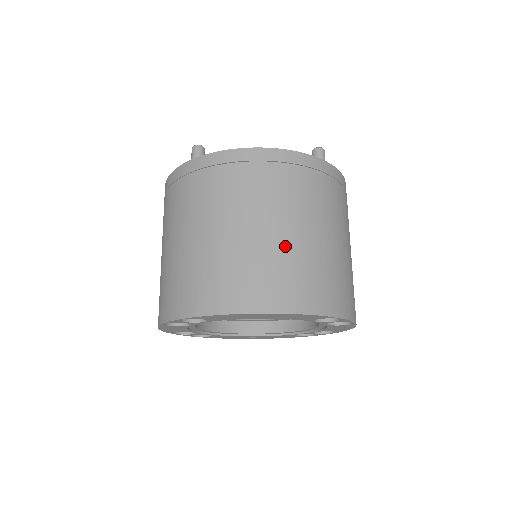
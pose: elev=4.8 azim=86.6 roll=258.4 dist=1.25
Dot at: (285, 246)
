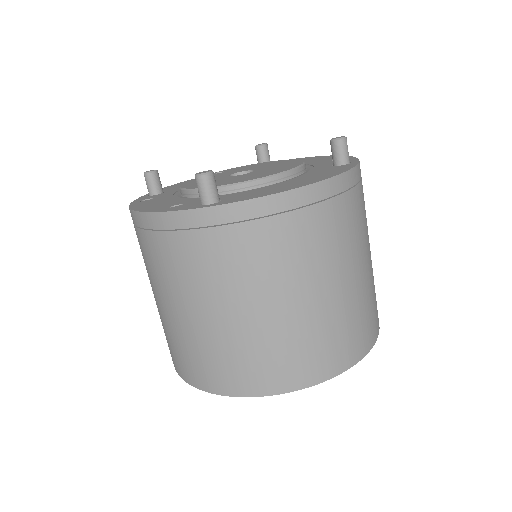
Dot at: (349, 297)
